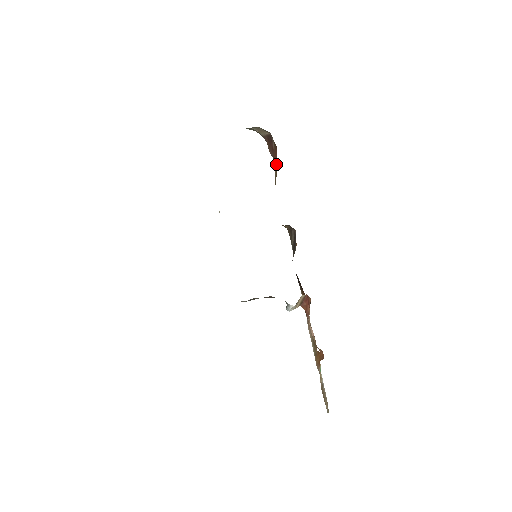
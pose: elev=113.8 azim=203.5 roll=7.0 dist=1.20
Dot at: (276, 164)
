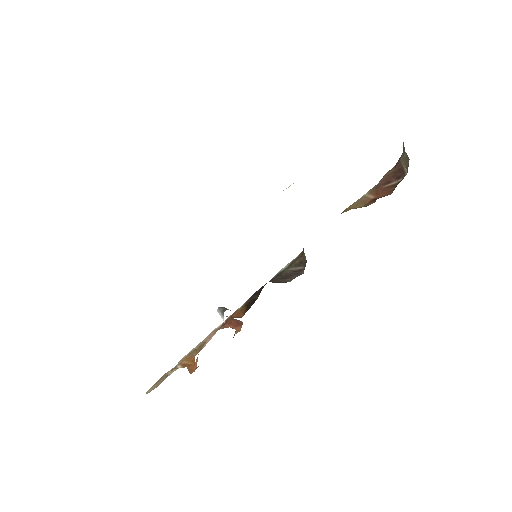
Dot at: (372, 197)
